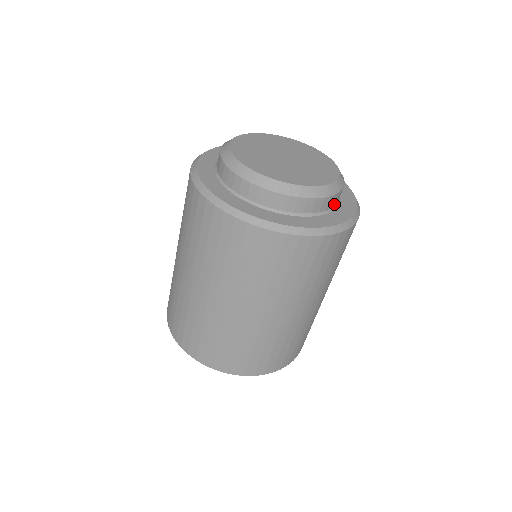
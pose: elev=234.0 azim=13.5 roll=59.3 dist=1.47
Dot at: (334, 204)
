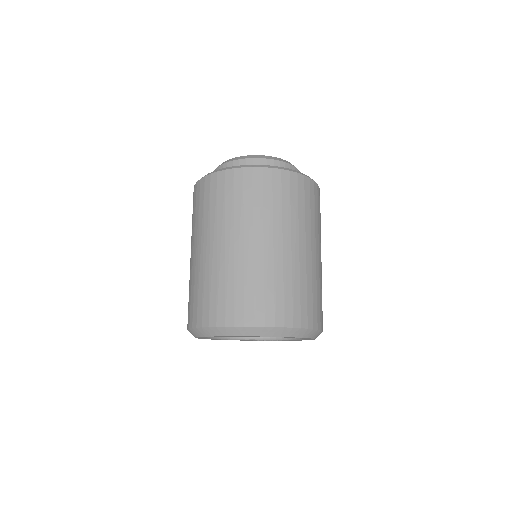
Dot at: occluded
